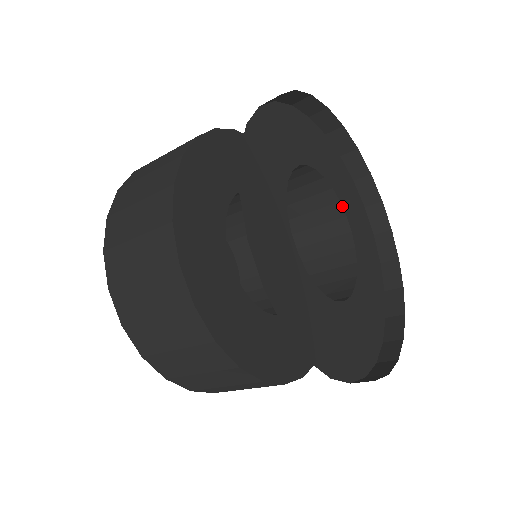
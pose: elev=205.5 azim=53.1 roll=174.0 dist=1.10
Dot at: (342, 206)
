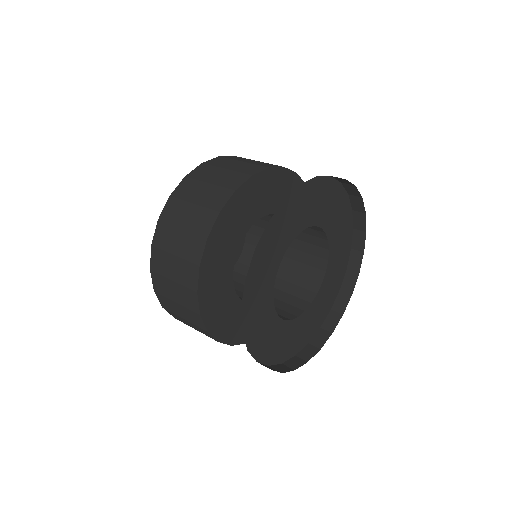
Dot at: (311, 226)
